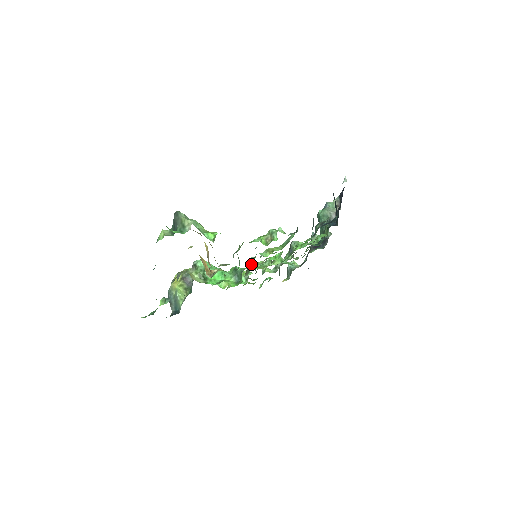
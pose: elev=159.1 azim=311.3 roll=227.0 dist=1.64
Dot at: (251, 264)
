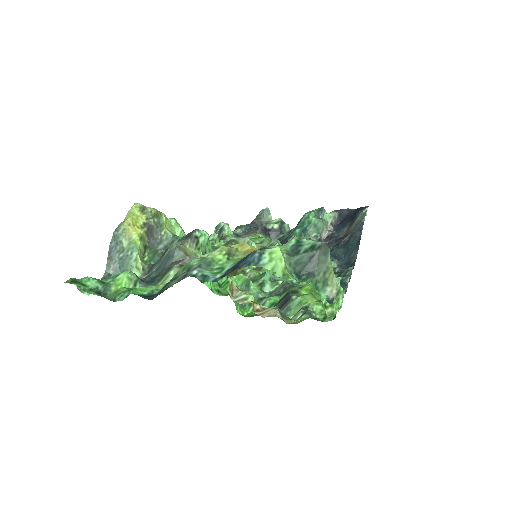
Dot at: (268, 287)
